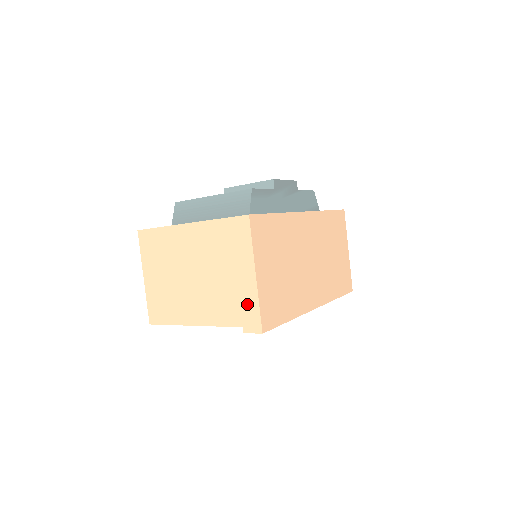
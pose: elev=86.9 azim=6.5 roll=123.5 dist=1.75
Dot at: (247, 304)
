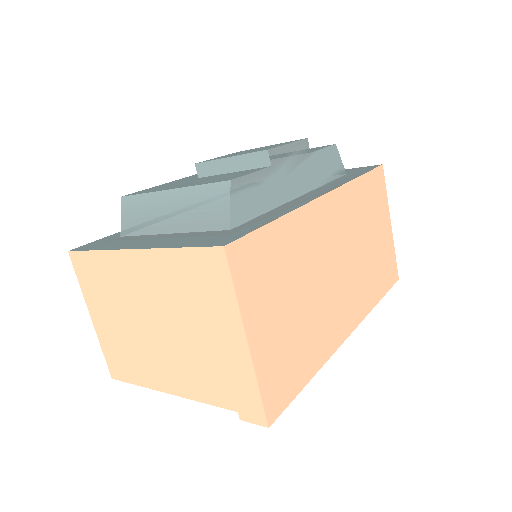
Dot at: (240, 382)
